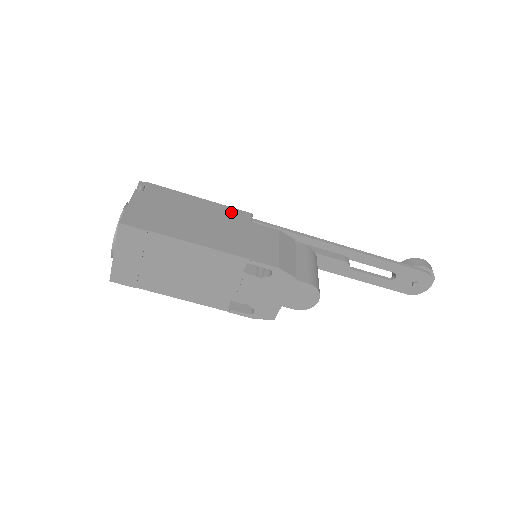
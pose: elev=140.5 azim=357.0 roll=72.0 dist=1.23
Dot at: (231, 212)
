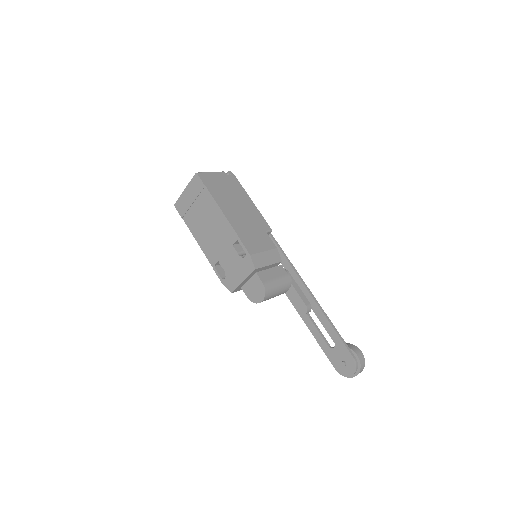
Dot at: (261, 219)
